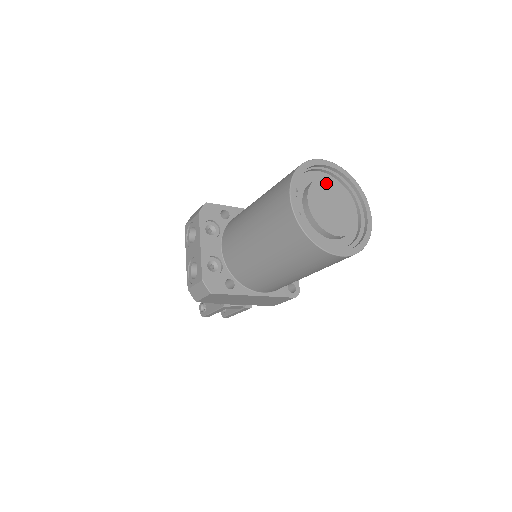
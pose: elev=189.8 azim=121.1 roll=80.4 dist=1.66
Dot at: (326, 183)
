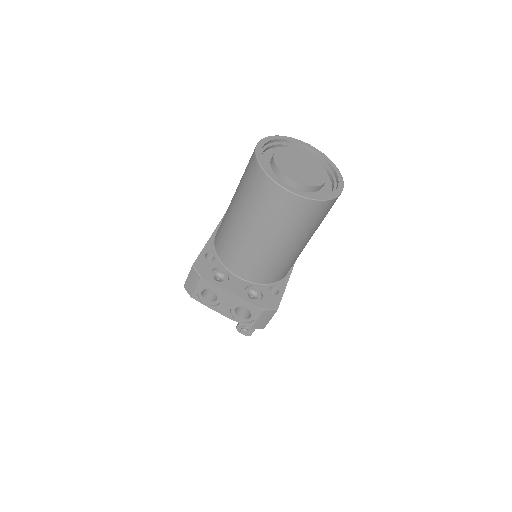
Dot at: (279, 157)
